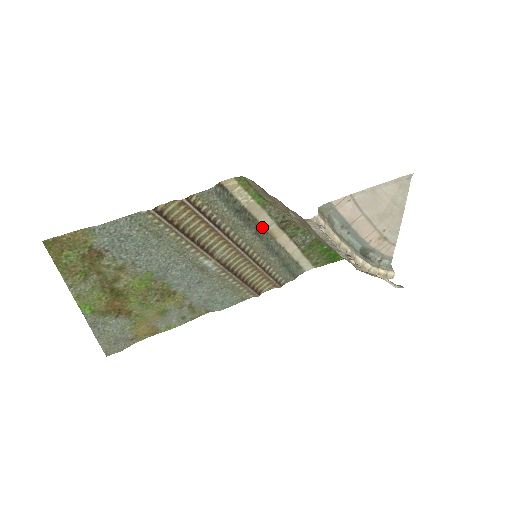
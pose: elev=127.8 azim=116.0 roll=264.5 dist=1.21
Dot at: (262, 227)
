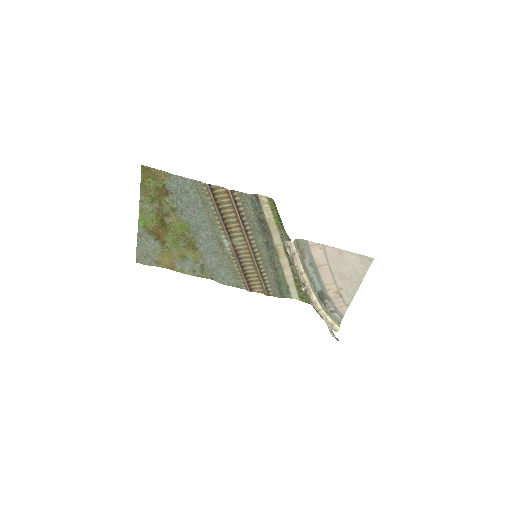
Dot at: (273, 242)
